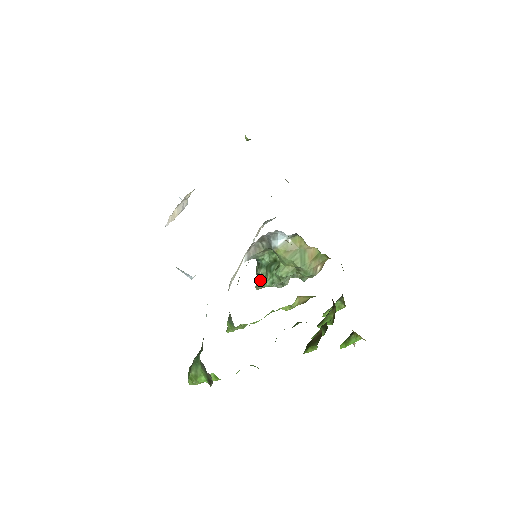
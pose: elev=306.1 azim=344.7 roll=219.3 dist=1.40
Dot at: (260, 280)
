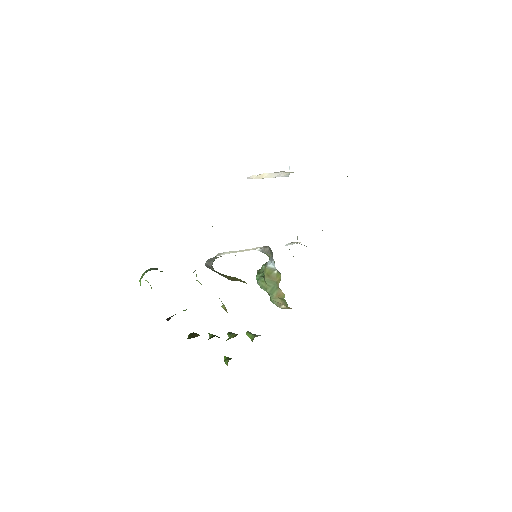
Dot at: occluded
